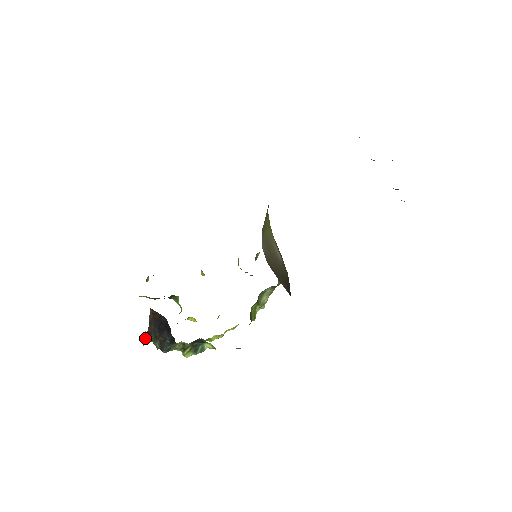
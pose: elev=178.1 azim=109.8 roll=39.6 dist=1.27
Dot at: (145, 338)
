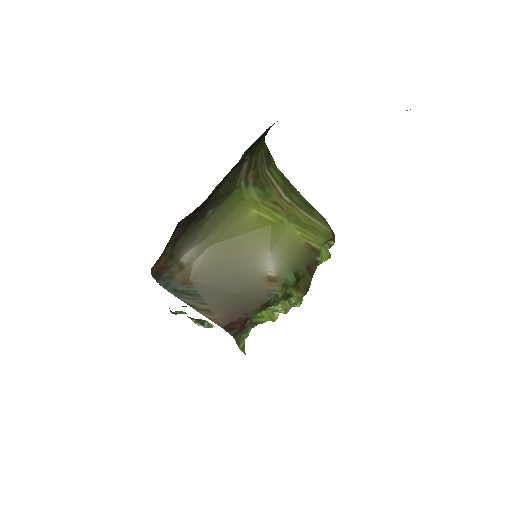
Dot at: occluded
